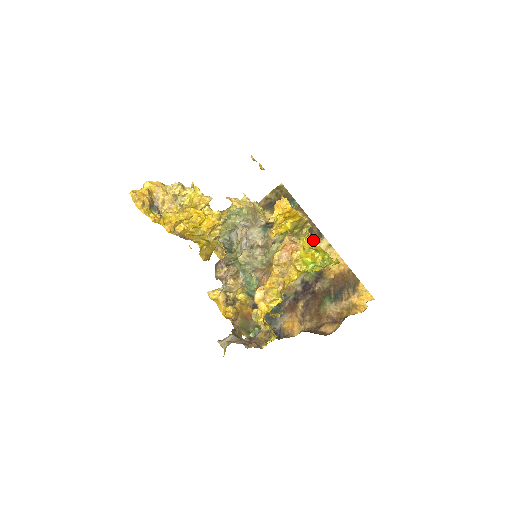
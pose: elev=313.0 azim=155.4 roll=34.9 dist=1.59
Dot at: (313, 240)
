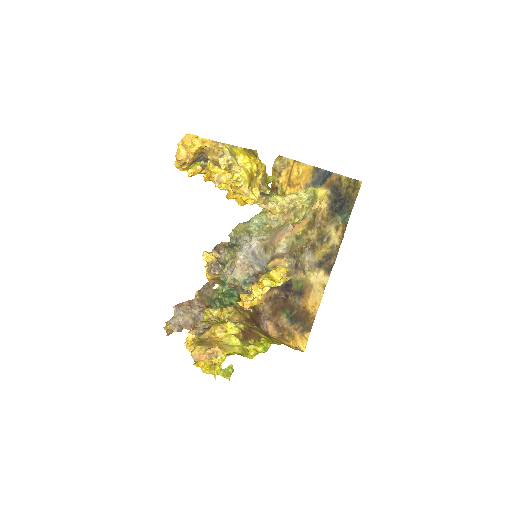
Dot at: occluded
